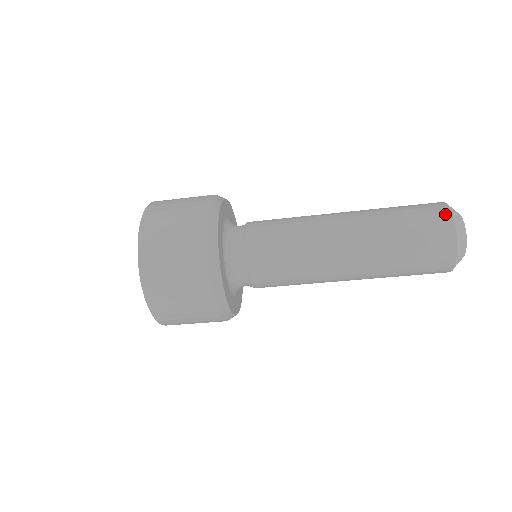
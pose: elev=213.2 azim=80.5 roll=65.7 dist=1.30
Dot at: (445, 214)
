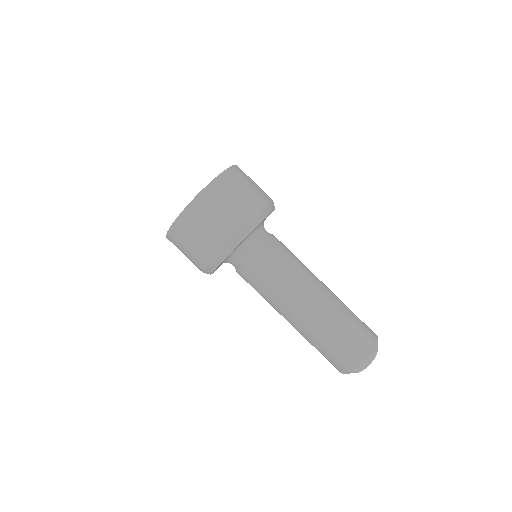
Dot at: (375, 335)
